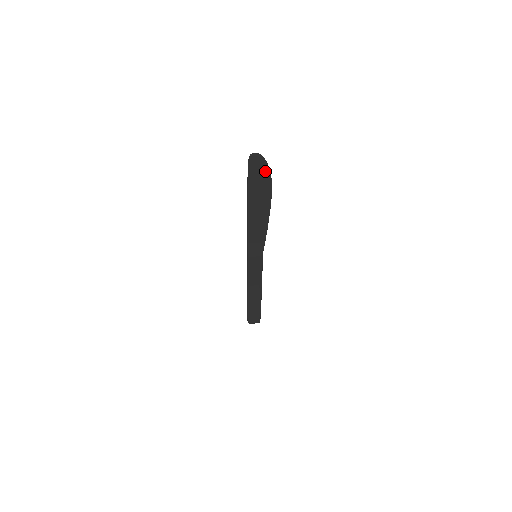
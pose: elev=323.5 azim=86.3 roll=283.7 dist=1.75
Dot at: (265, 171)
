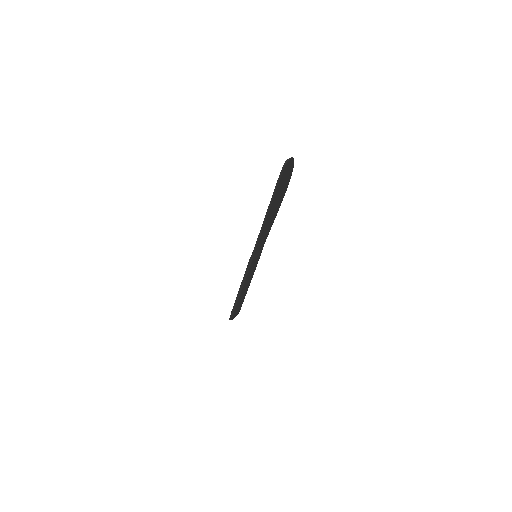
Dot at: (290, 171)
